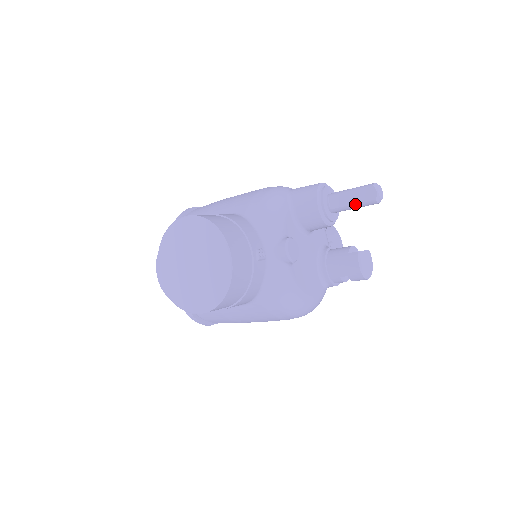
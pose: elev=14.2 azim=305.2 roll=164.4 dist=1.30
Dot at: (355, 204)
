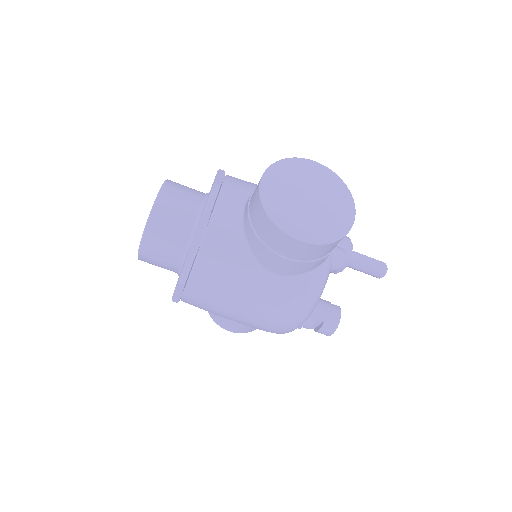
Dot at: (369, 267)
